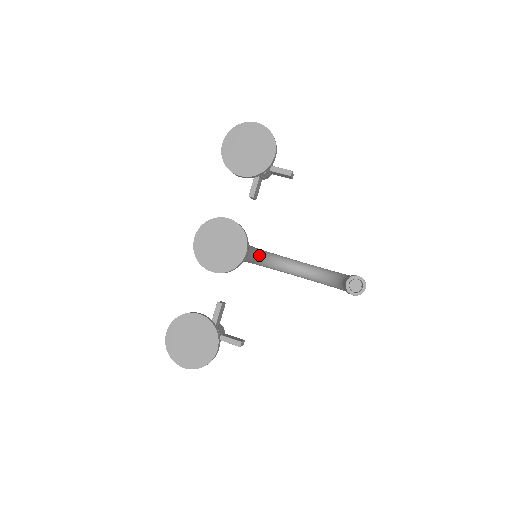
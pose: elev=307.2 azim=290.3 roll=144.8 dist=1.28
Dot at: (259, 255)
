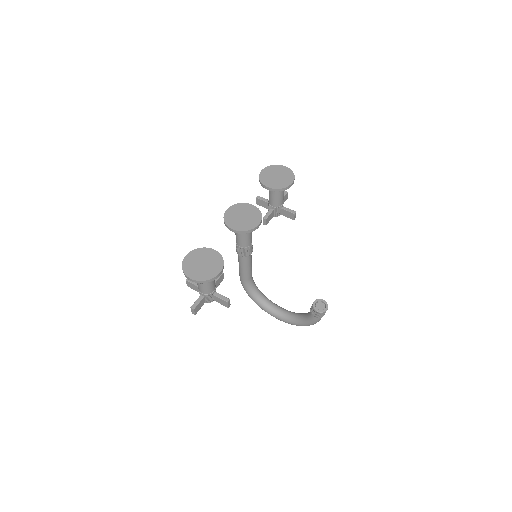
Dot at: (252, 277)
